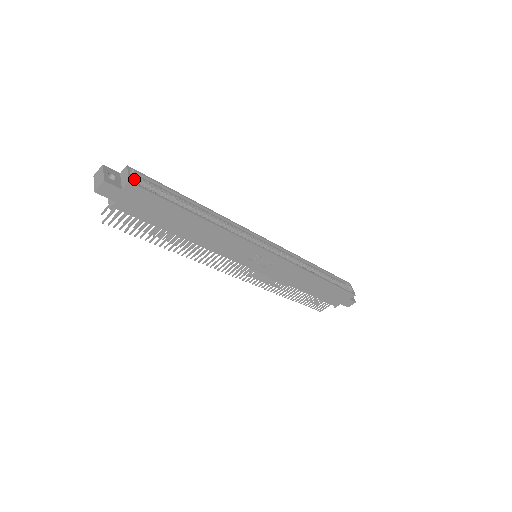
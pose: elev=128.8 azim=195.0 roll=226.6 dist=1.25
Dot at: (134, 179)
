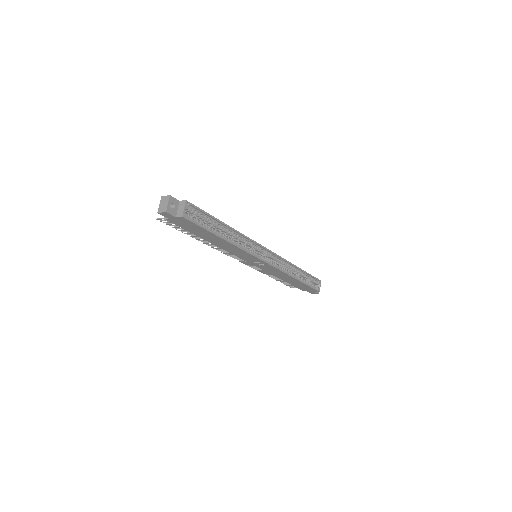
Dot at: (187, 209)
